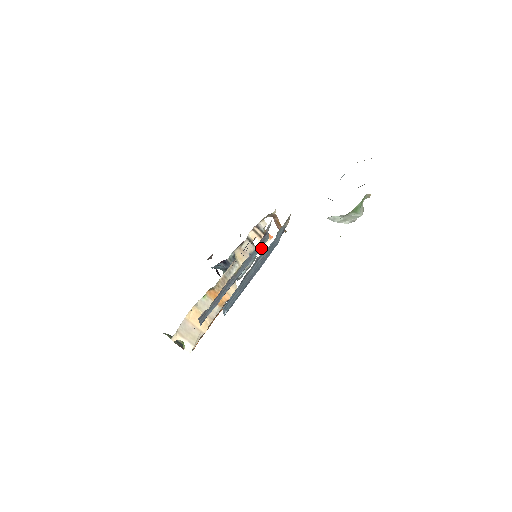
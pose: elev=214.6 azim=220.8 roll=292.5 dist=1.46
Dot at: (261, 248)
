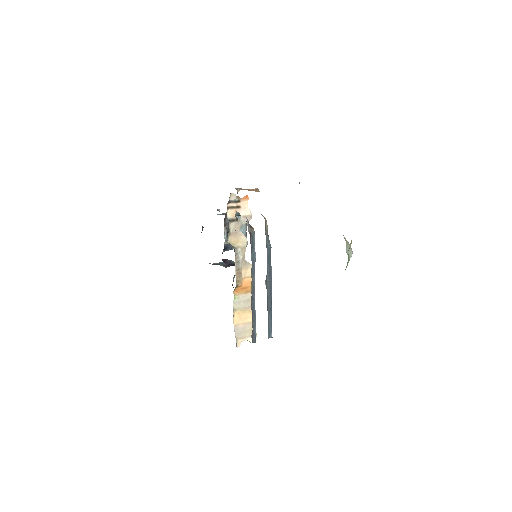
Dot at: (246, 215)
